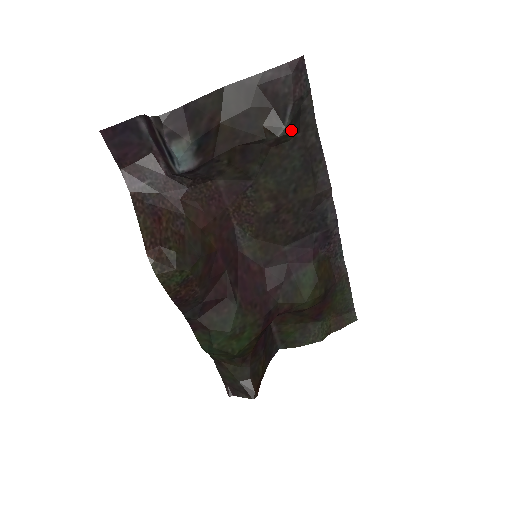
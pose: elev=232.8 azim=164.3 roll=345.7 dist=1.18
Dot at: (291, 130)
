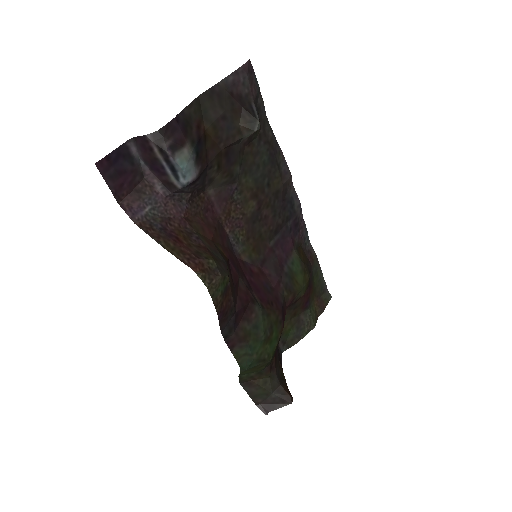
Dot at: occluded
